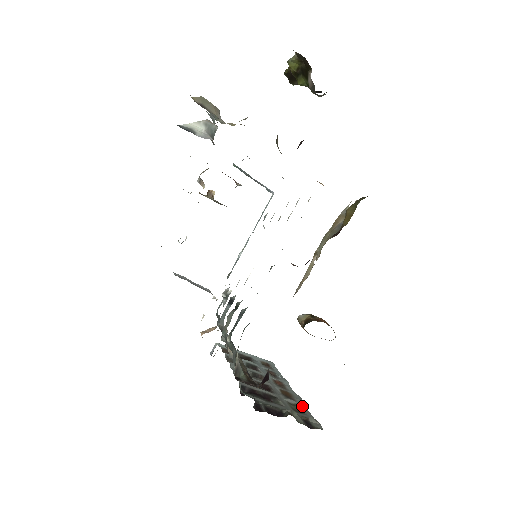
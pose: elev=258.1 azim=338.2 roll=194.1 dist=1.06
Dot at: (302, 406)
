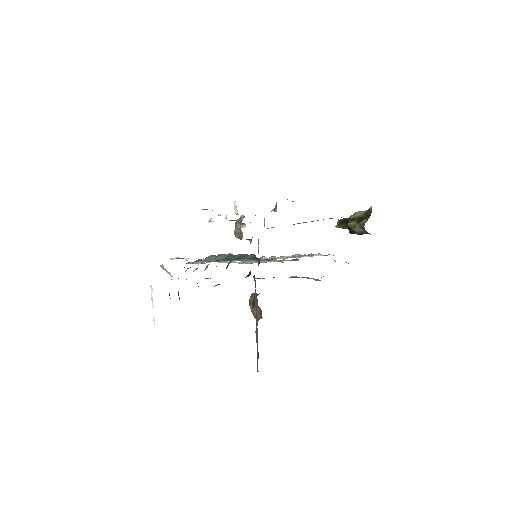
Dot at: occluded
